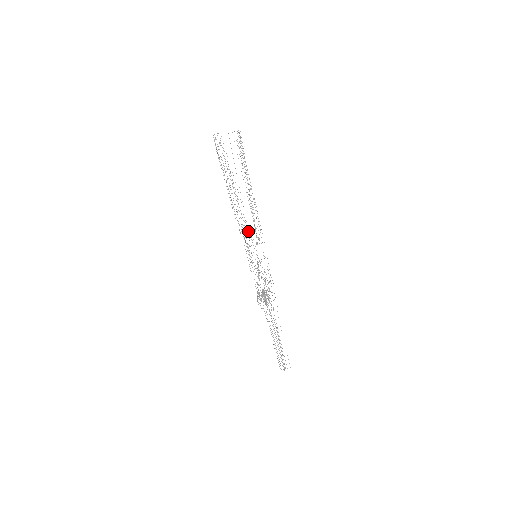
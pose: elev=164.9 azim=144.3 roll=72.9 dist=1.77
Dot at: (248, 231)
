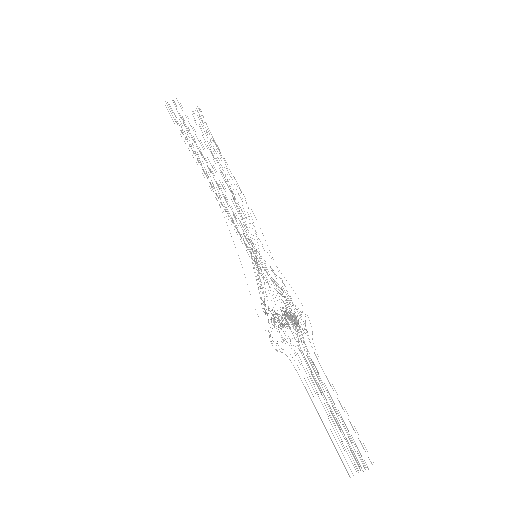
Dot at: occluded
